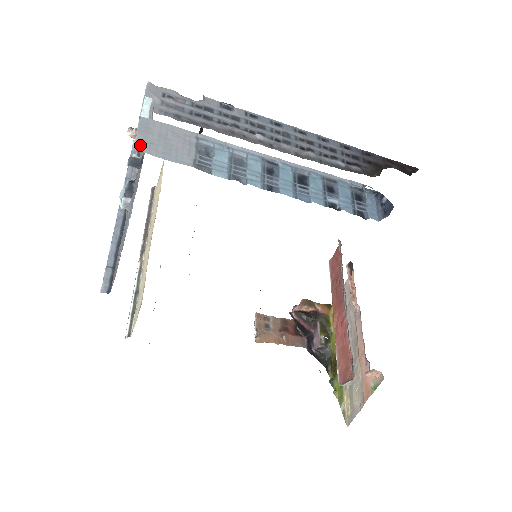
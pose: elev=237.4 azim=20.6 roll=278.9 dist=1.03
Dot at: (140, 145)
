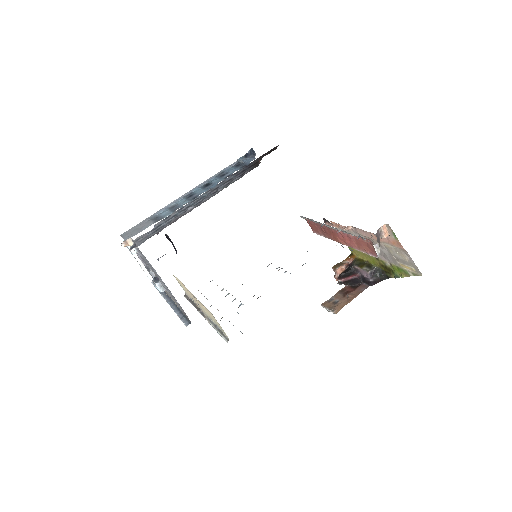
Dot at: (127, 238)
